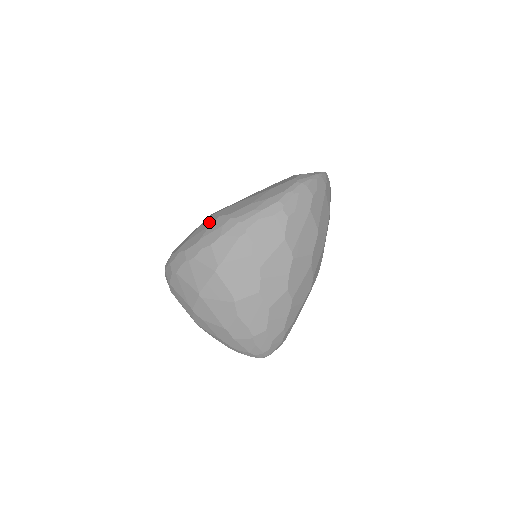
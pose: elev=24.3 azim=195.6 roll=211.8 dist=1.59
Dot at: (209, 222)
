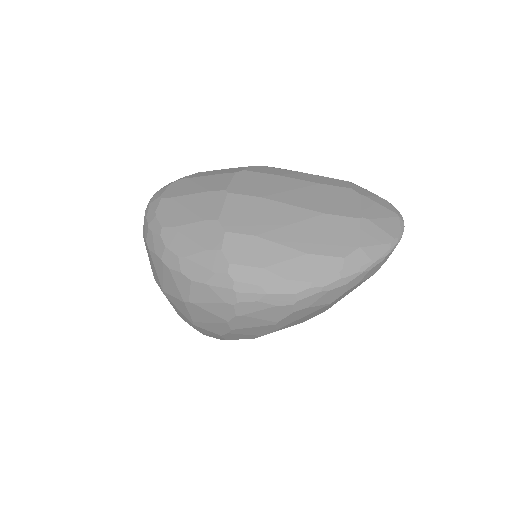
Dot at: (208, 239)
